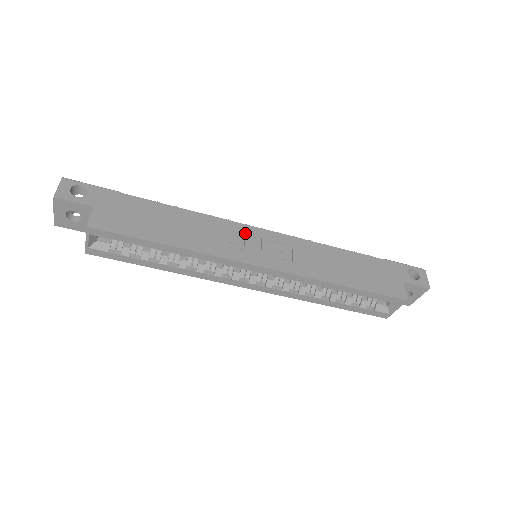
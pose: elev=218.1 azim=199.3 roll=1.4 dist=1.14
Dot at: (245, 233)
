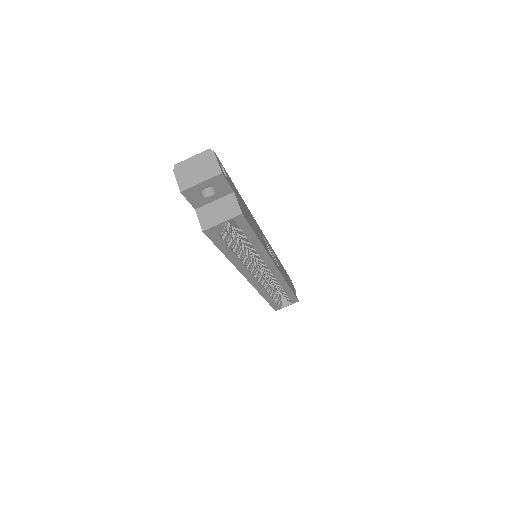
Dot at: occluded
